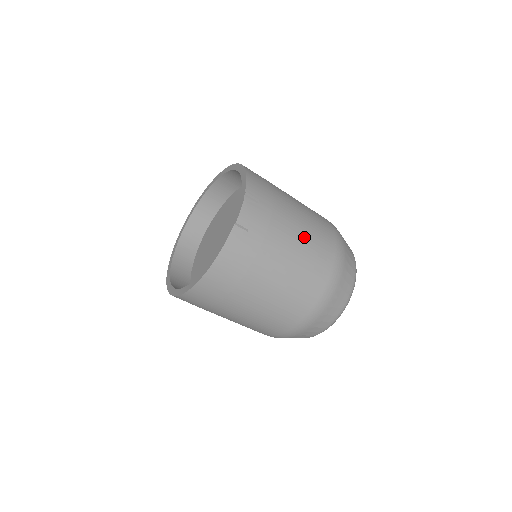
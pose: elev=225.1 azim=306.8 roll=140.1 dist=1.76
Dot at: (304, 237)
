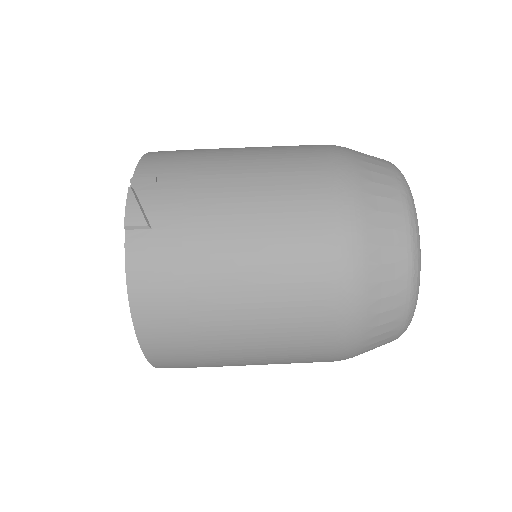
Dot at: (257, 186)
